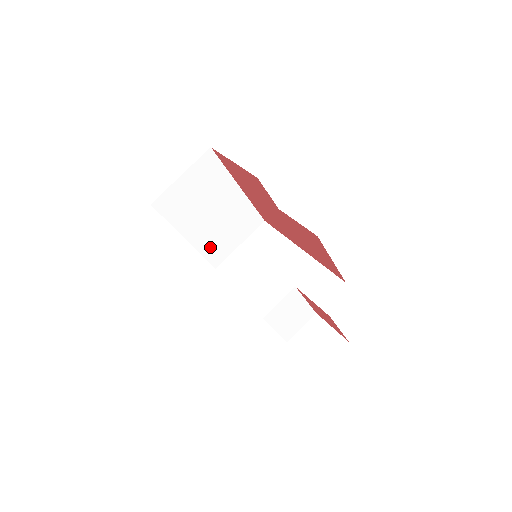
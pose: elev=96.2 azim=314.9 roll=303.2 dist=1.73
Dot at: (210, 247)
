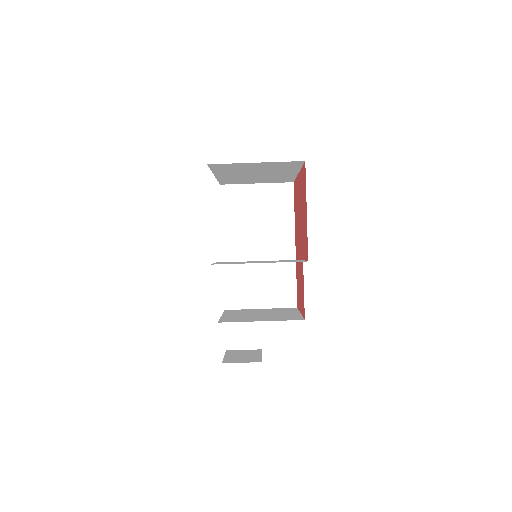
Dot at: (230, 180)
